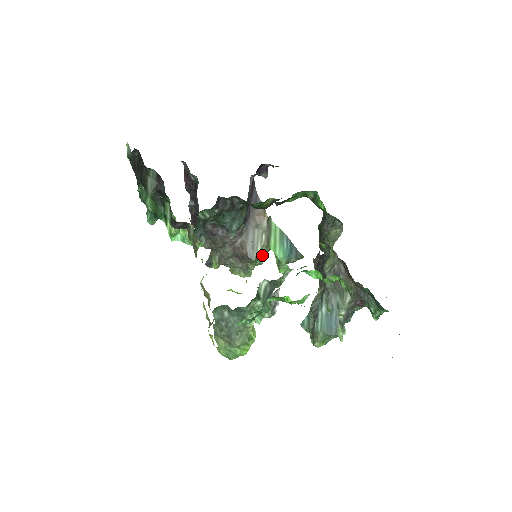
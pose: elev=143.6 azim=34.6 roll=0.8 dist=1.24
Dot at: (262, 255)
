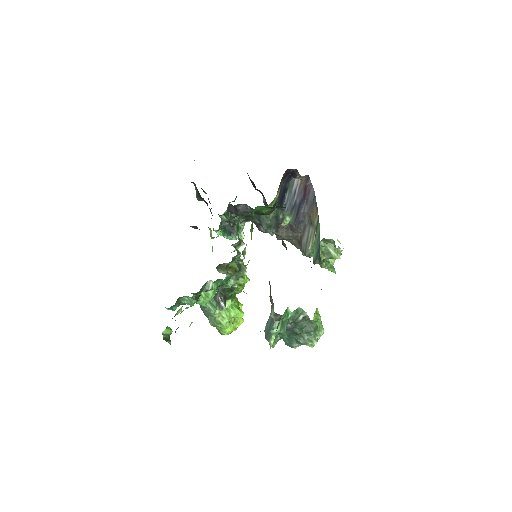
Dot at: occluded
